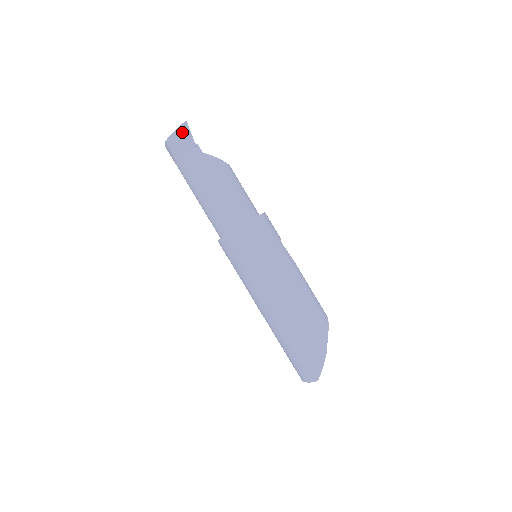
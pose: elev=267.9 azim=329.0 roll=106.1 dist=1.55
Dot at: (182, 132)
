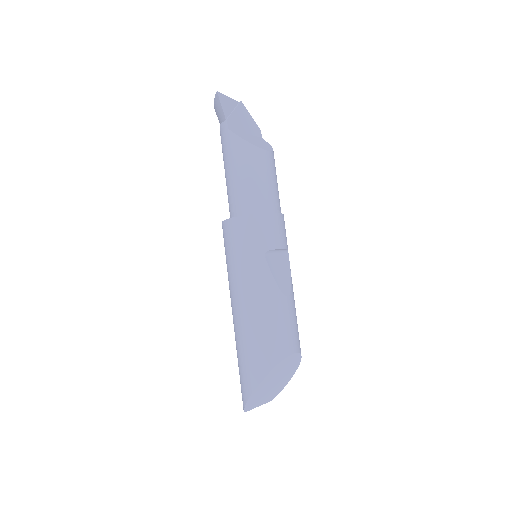
Dot at: (217, 103)
